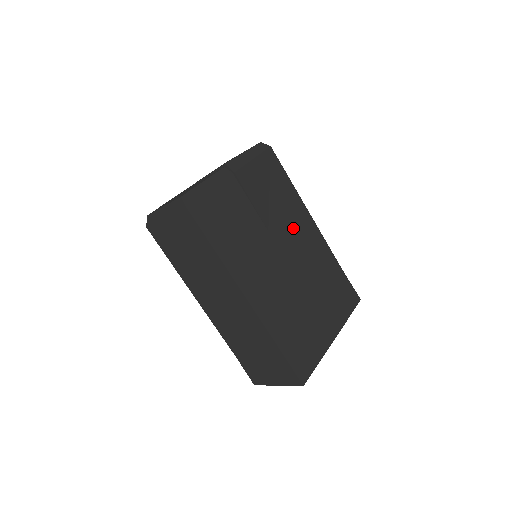
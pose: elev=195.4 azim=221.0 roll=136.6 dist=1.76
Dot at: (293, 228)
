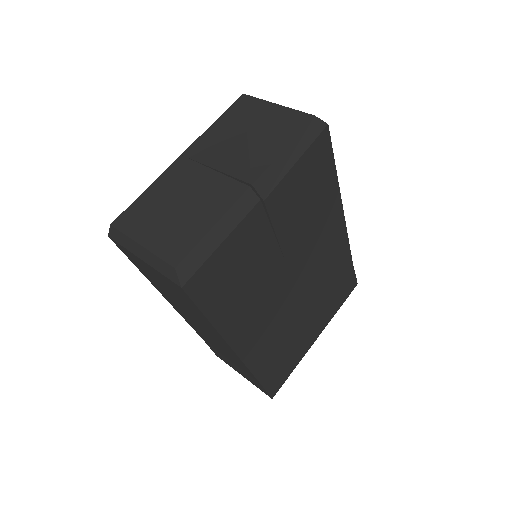
Dot at: (316, 239)
